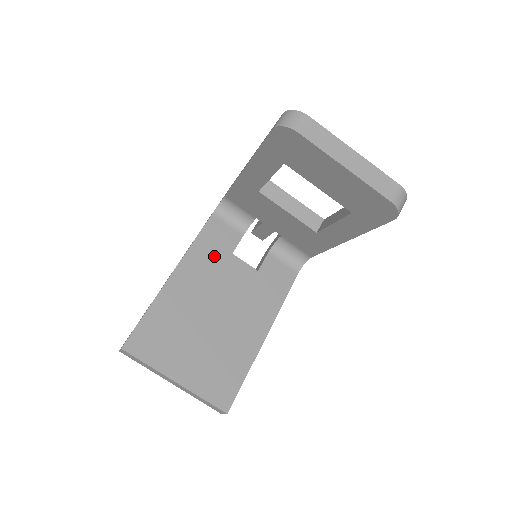
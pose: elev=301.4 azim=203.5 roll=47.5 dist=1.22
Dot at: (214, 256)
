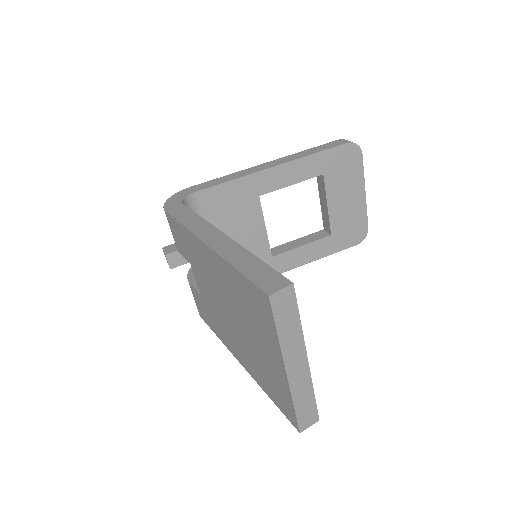
Dot at: occluded
